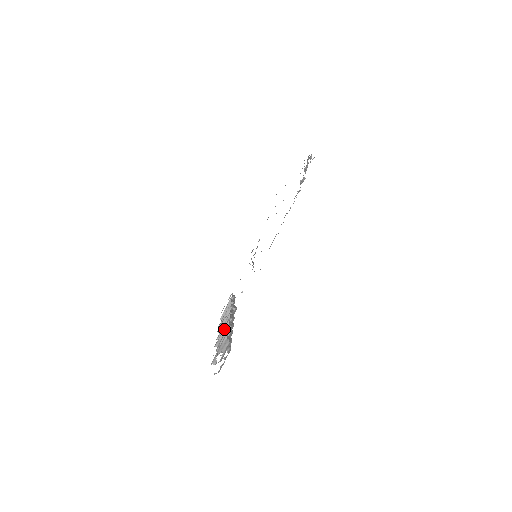
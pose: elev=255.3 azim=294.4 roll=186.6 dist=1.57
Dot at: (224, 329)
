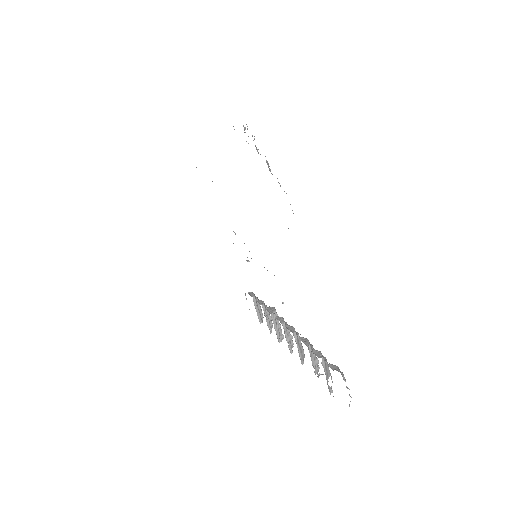
Dot at: (297, 346)
